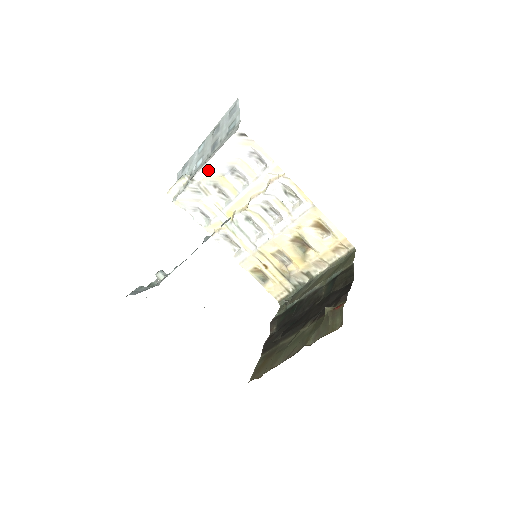
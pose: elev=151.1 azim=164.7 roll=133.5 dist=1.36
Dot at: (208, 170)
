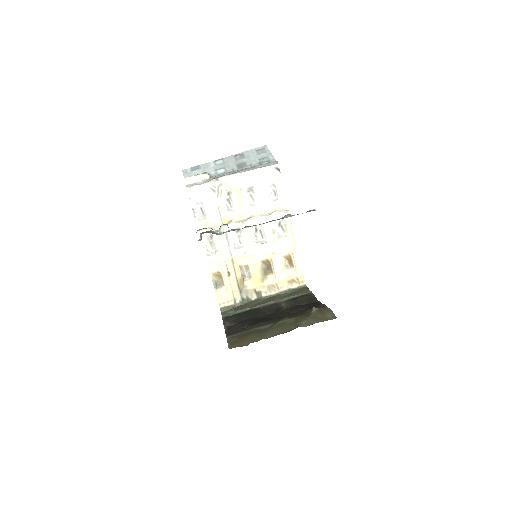
Dot at: (234, 179)
